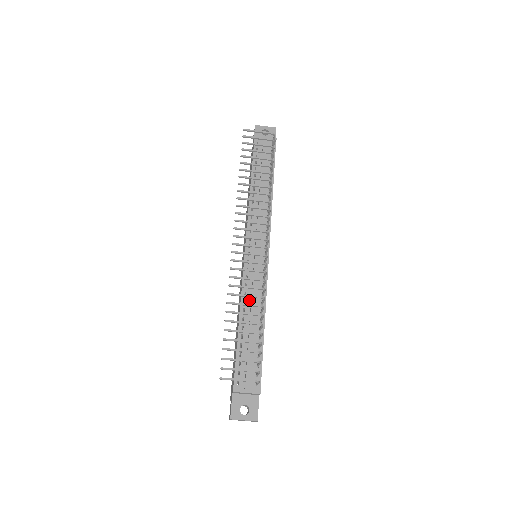
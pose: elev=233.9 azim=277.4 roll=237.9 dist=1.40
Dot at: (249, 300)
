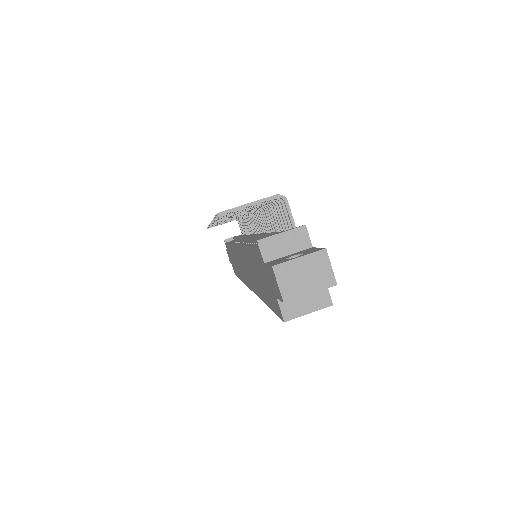
Dot at: (253, 241)
